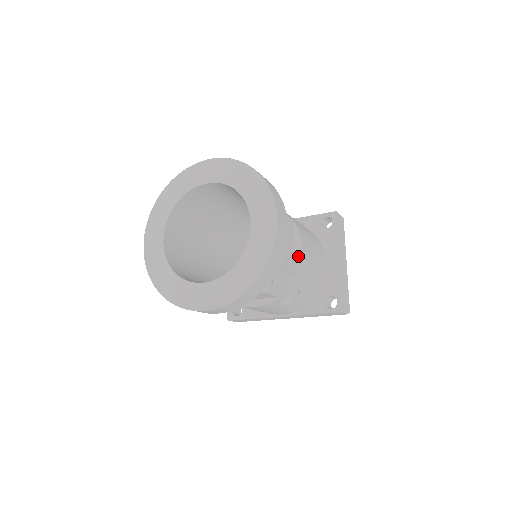
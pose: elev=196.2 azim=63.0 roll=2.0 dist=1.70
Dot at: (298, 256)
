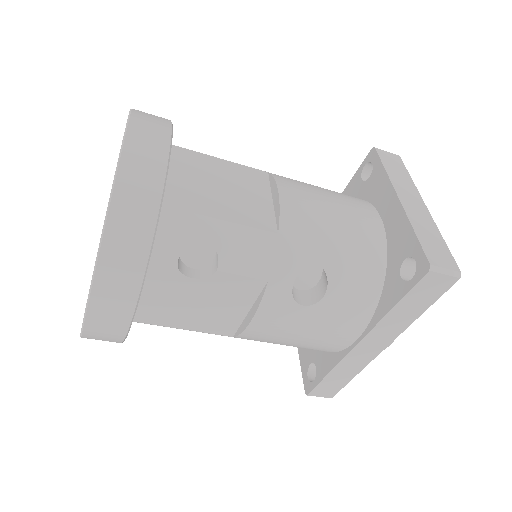
Dot at: (276, 206)
